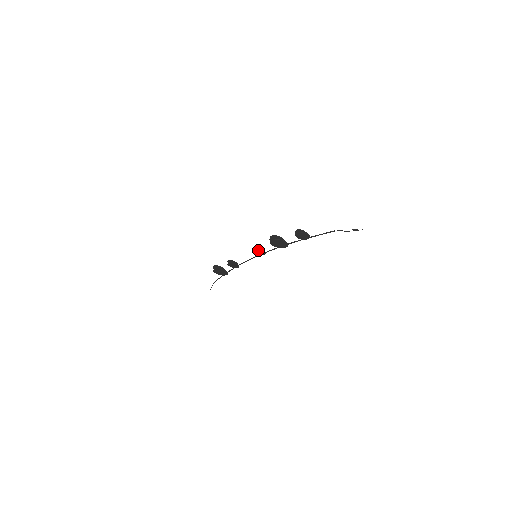
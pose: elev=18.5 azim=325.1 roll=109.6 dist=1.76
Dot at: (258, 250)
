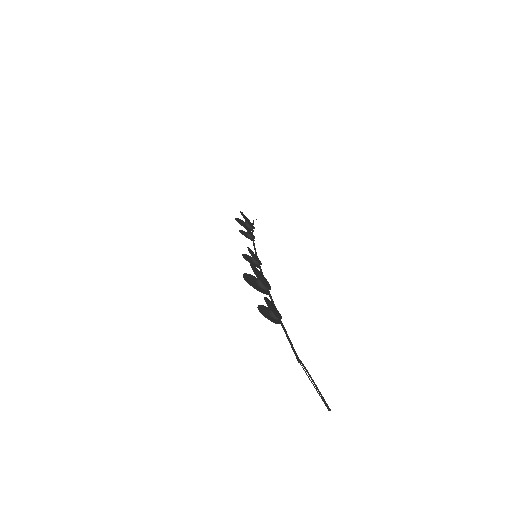
Dot at: (247, 259)
